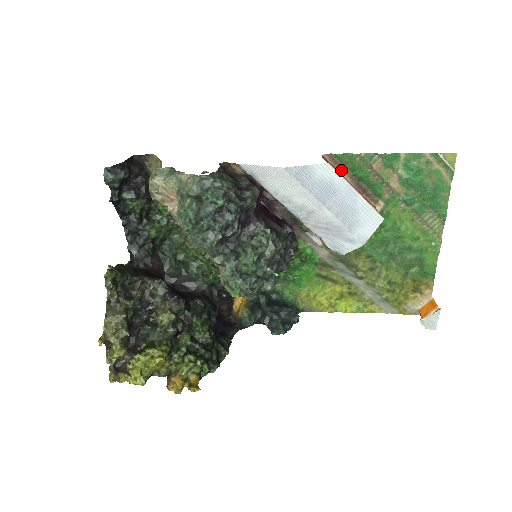
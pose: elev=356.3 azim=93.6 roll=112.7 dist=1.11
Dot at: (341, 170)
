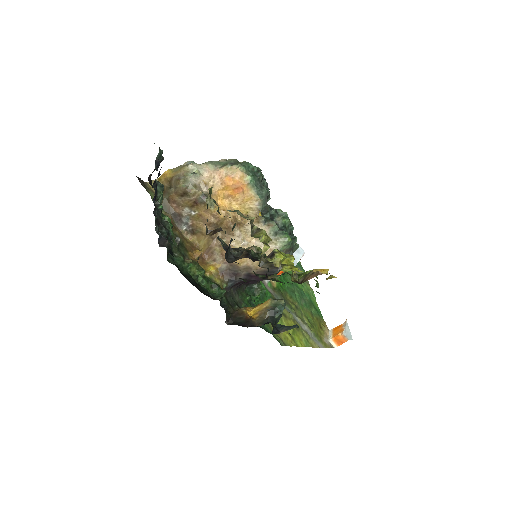
Dot at: occluded
